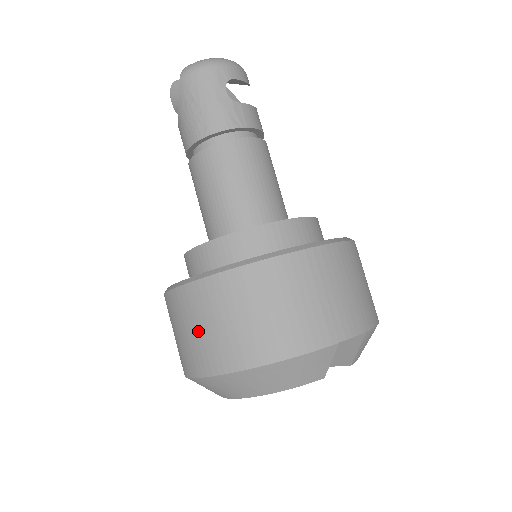
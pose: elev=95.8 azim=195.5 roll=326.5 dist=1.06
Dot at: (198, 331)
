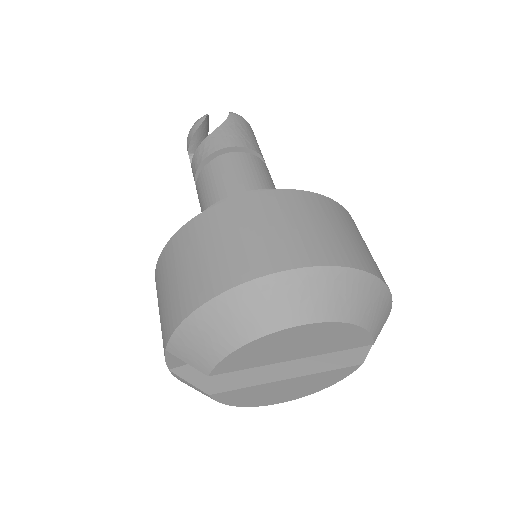
Dot at: (309, 226)
